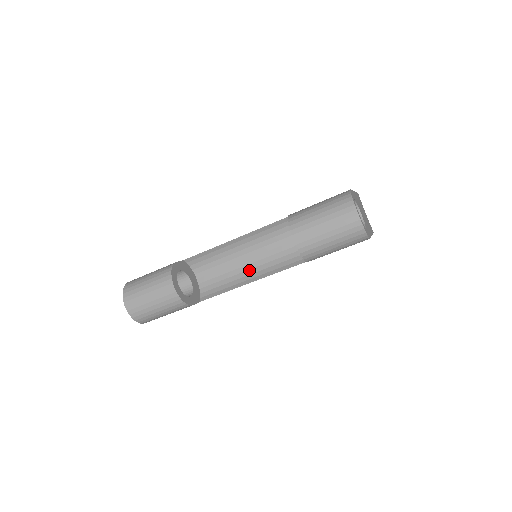
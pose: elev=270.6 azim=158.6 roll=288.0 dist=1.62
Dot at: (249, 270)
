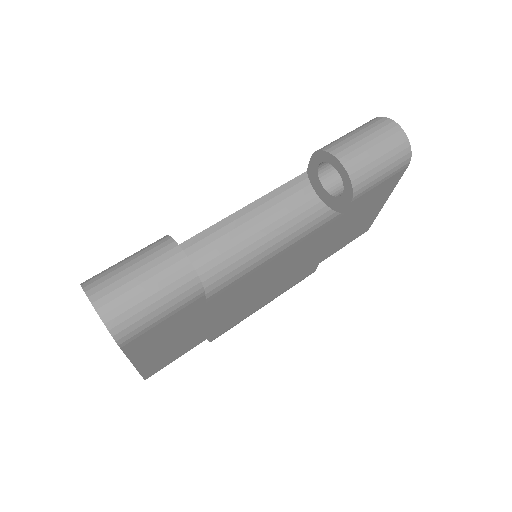
Dot at: (265, 251)
